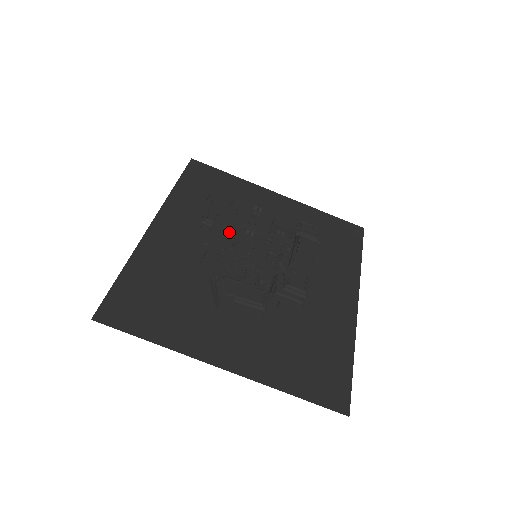
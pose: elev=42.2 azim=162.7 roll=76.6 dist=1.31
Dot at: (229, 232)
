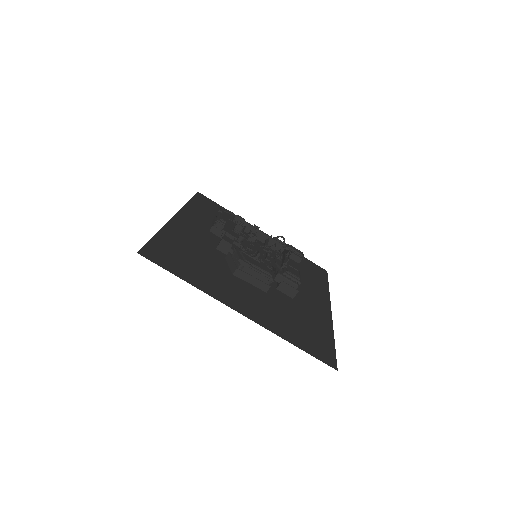
Dot at: (241, 228)
